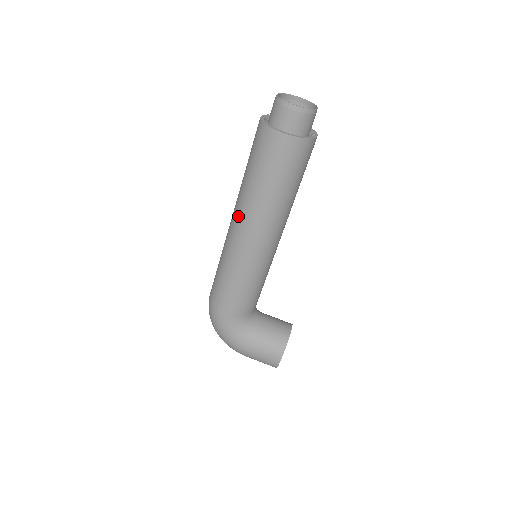
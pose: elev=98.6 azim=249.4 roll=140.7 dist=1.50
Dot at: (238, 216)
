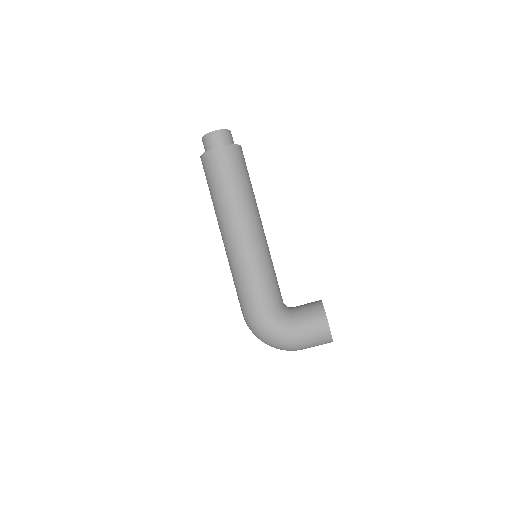
Dot at: (223, 225)
